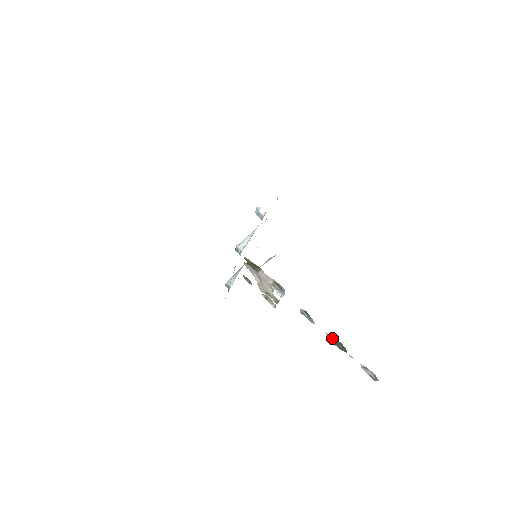
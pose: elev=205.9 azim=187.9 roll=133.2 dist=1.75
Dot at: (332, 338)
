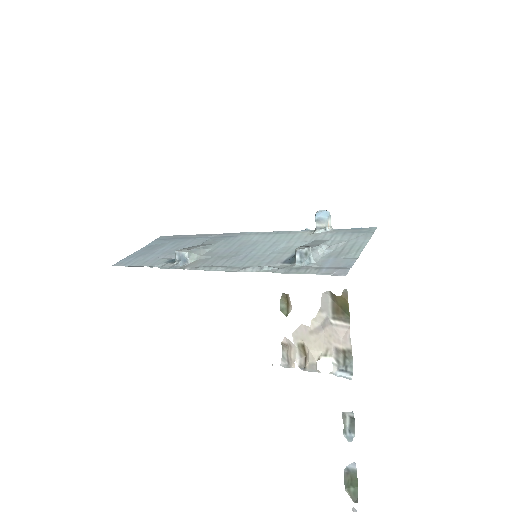
Dot at: (352, 472)
